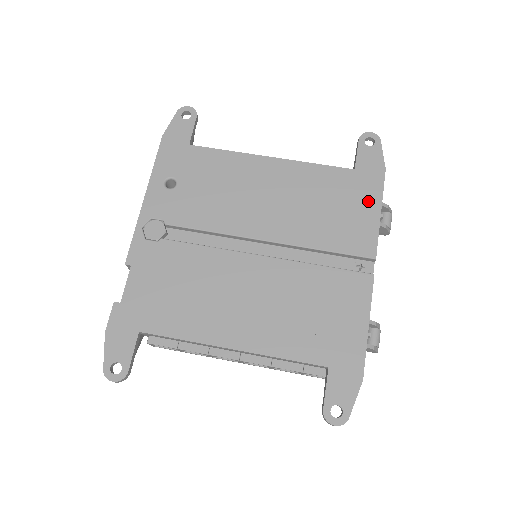
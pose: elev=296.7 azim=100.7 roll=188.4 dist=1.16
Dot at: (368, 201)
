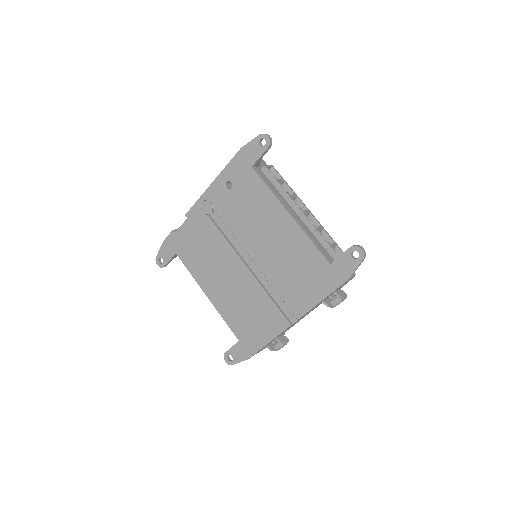
Dot at: (321, 289)
